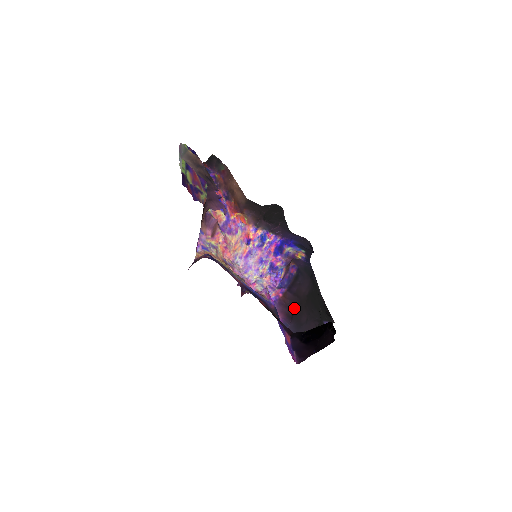
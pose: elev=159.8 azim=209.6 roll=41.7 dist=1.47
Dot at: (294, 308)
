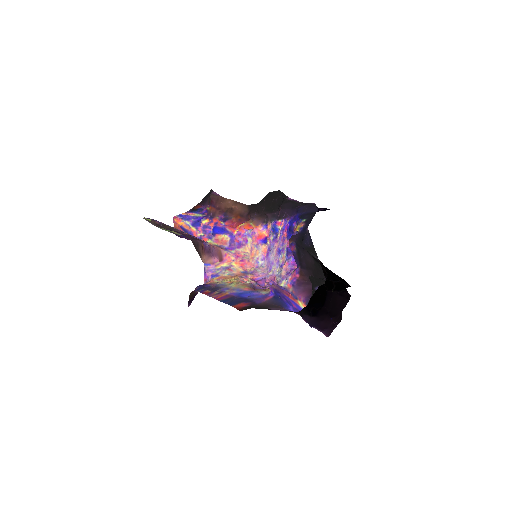
Dot at: occluded
